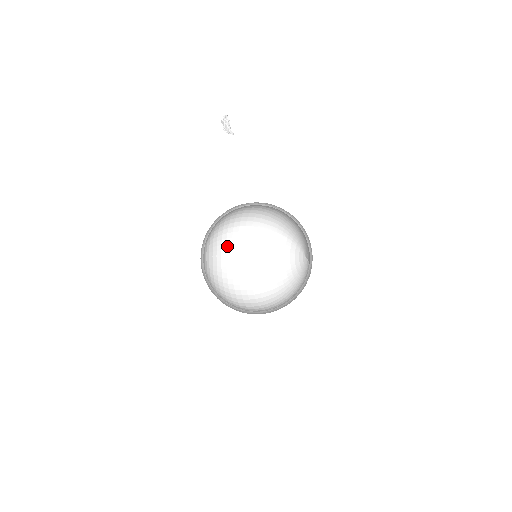
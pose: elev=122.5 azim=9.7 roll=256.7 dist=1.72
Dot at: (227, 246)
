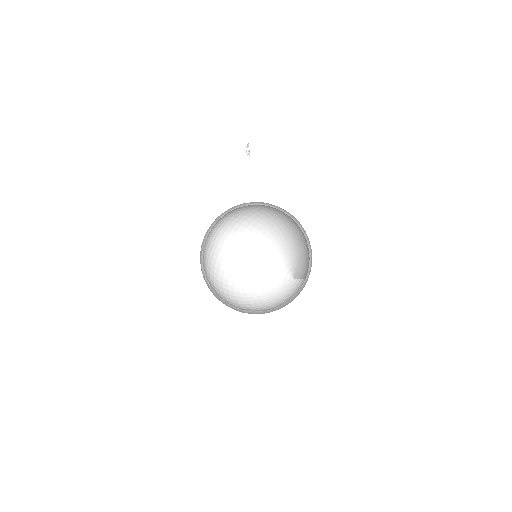
Dot at: (216, 249)
